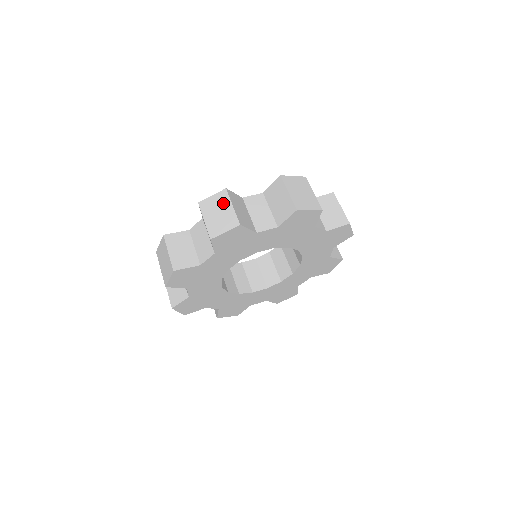
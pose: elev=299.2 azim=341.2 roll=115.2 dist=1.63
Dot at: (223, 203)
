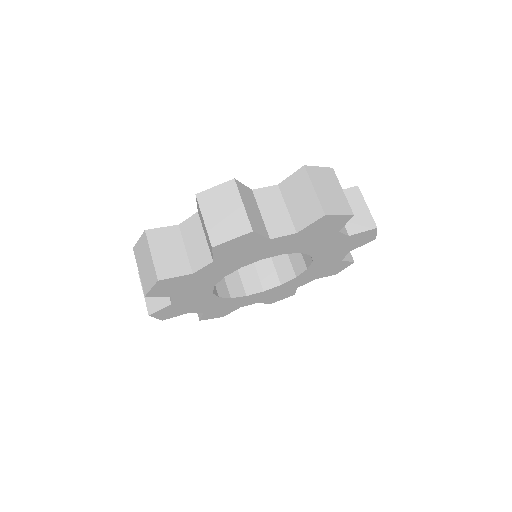
Dot at: (333, 182)
